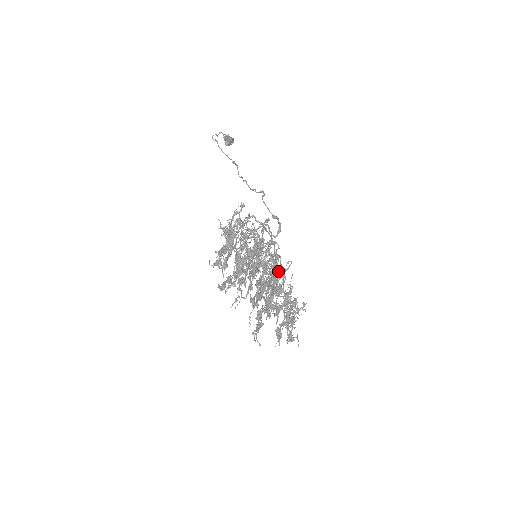
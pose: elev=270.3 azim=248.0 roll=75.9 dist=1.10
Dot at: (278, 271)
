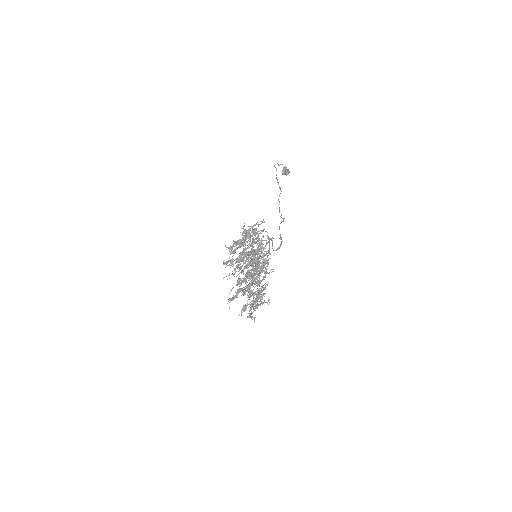
Dot at: (262, 271)
